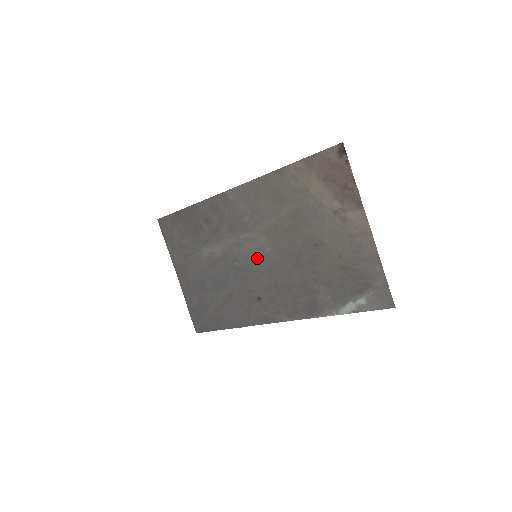
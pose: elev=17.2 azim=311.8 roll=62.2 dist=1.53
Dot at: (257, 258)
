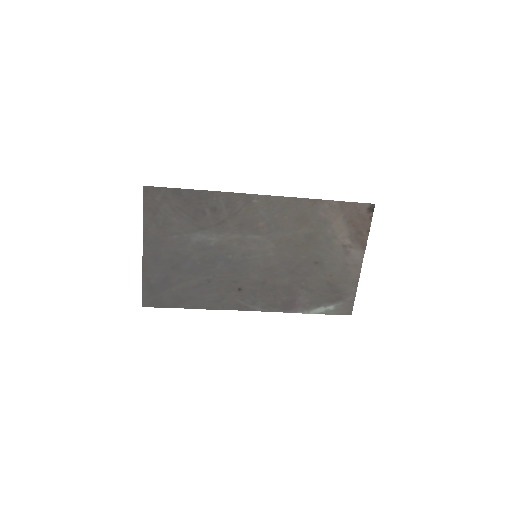
Dot at: (256, 258)
